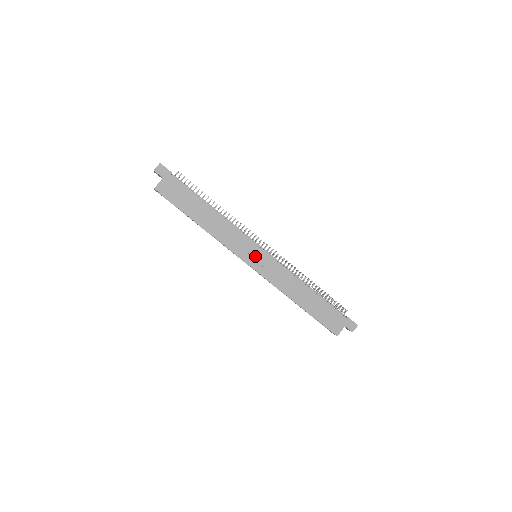
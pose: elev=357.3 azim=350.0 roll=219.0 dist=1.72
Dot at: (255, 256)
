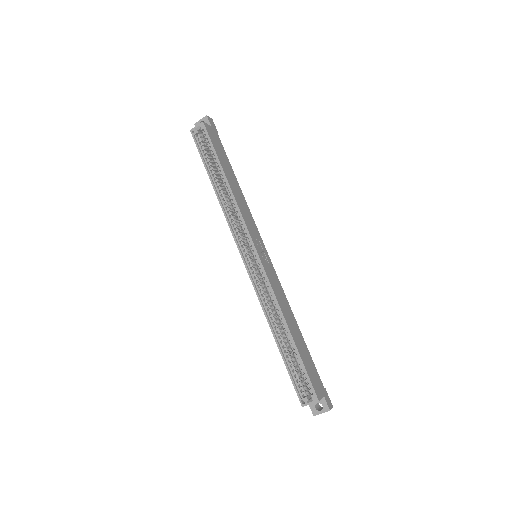
Dot at: (262, 250)
